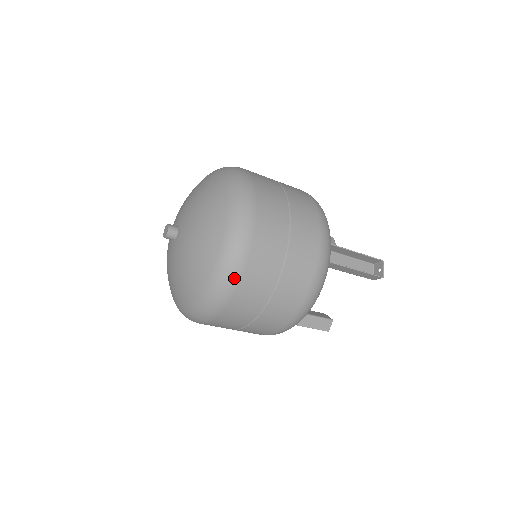
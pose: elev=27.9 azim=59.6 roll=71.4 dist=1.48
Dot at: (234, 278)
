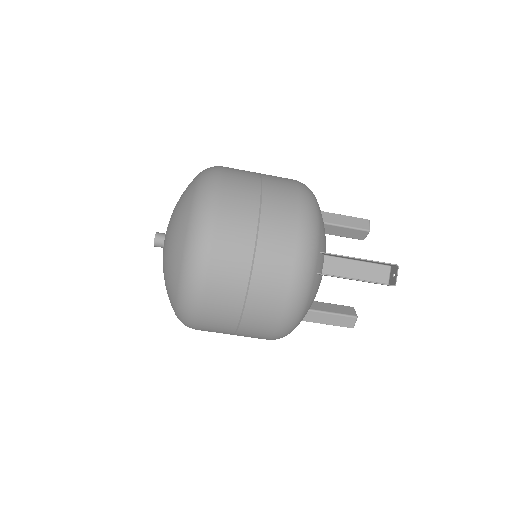
Dot at: (195, 301)
